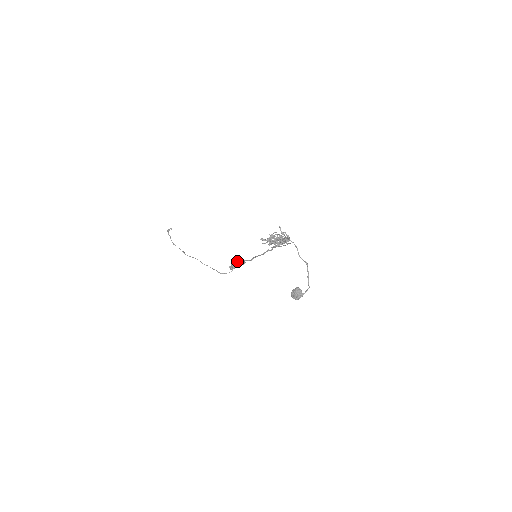
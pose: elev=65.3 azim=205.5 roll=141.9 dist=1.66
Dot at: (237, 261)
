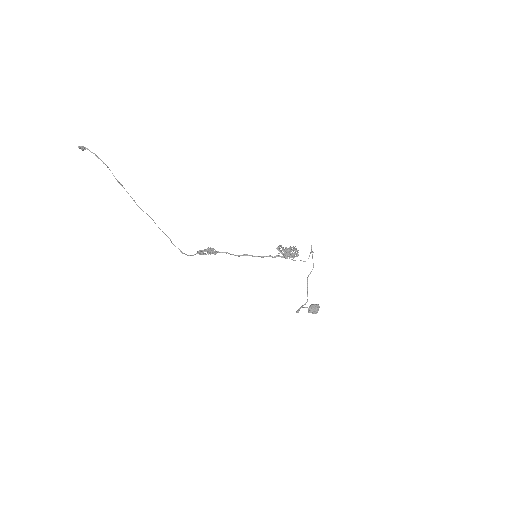
Dot at: (211, 248)
